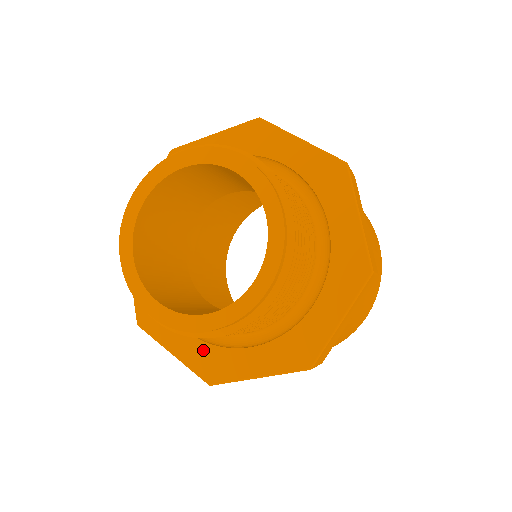
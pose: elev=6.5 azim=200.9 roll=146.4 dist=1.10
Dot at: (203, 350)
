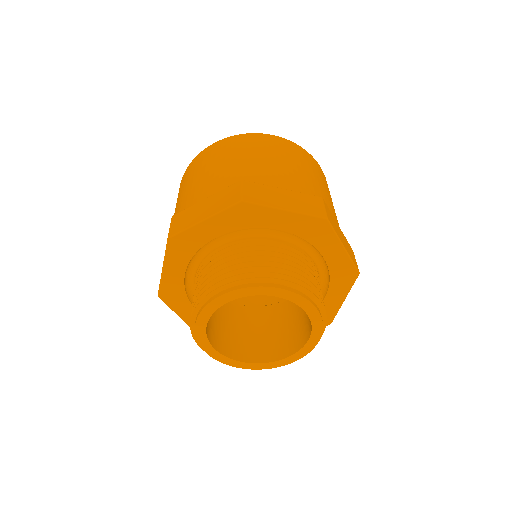
Dot at: occluded
